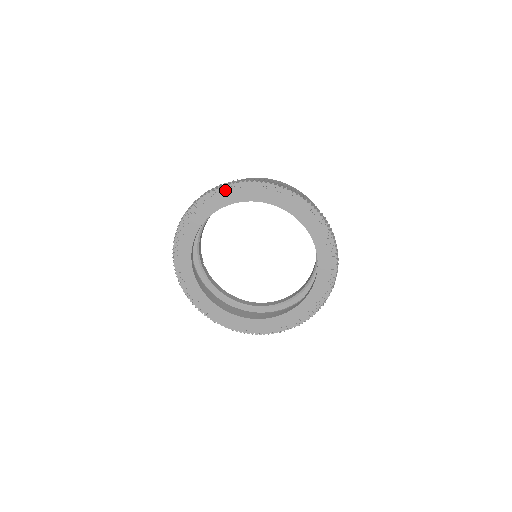
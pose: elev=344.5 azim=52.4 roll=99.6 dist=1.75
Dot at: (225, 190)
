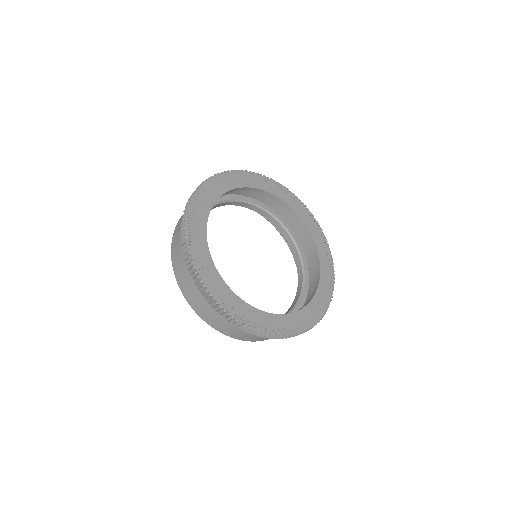
Dot at: (211, 183)
